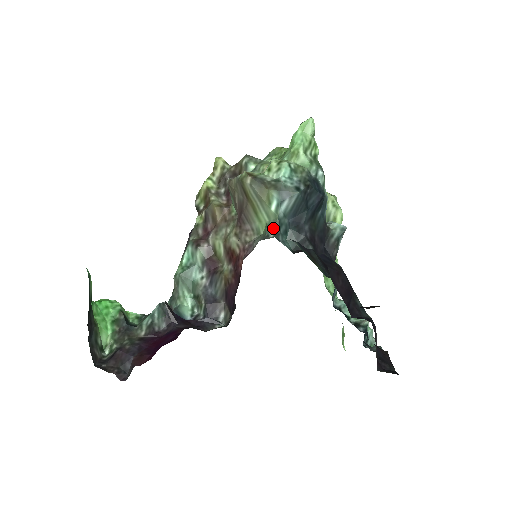
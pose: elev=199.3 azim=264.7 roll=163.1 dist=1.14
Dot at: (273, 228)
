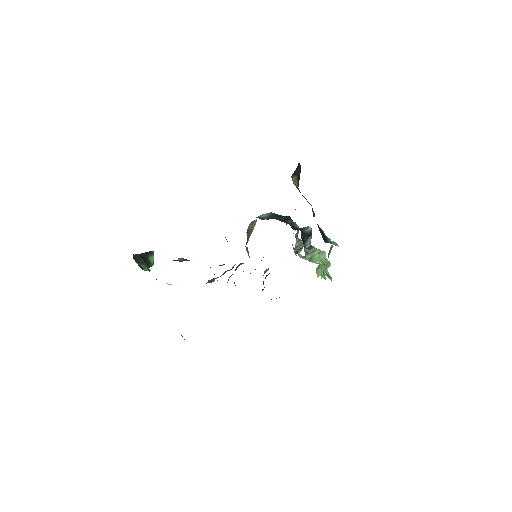
Dot at: occluded
